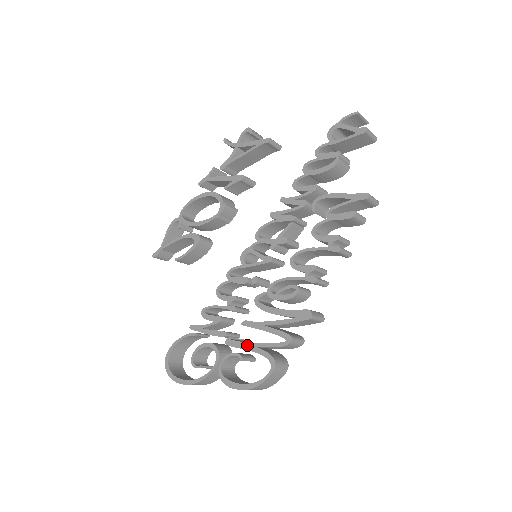
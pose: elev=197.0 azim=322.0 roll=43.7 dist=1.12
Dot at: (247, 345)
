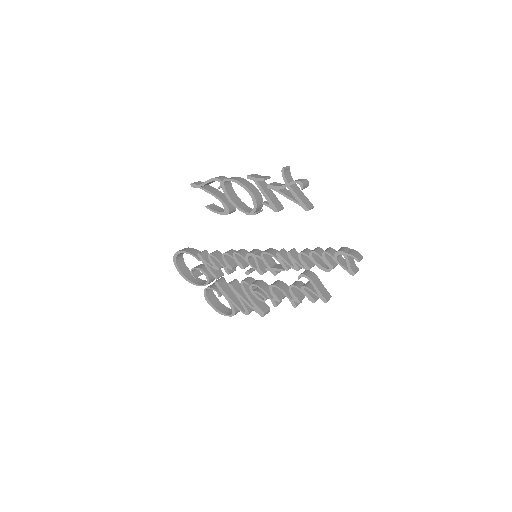
Dot at: (225, 295)
